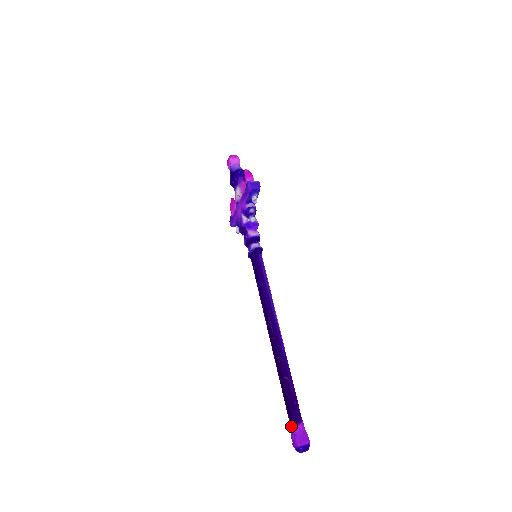
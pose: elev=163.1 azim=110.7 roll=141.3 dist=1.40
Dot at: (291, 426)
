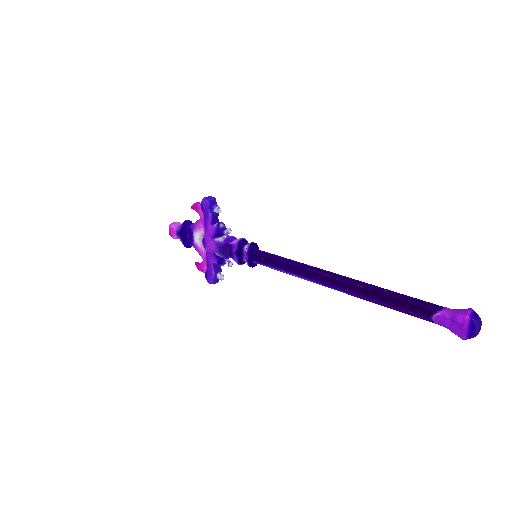
Dot at: (439, 318)
